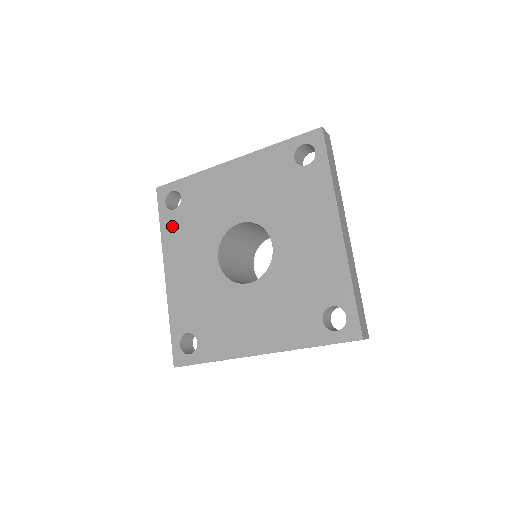
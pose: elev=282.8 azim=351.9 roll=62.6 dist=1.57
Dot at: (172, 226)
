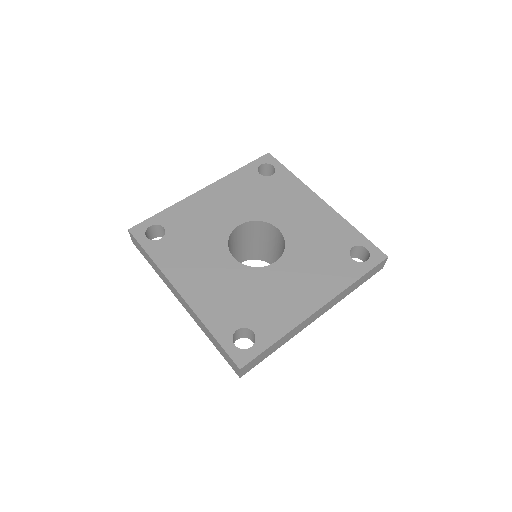
Dot at: (166, 252)
